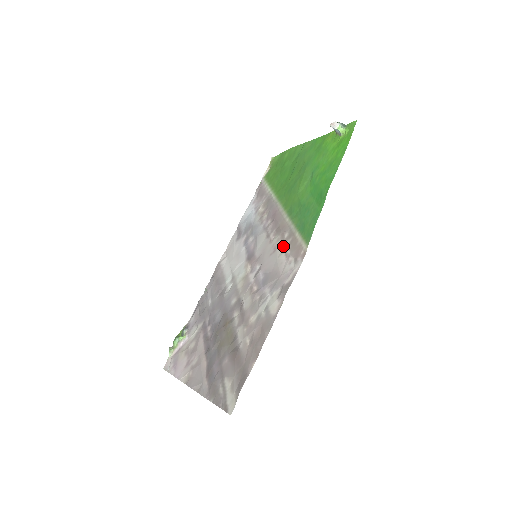
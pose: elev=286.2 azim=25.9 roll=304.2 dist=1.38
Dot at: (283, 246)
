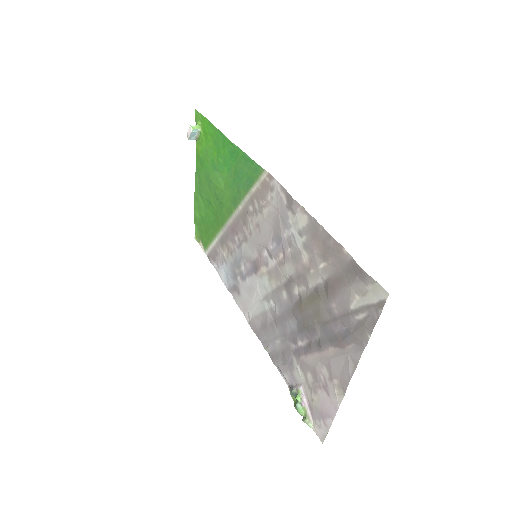
Dot at: (257, 212)
